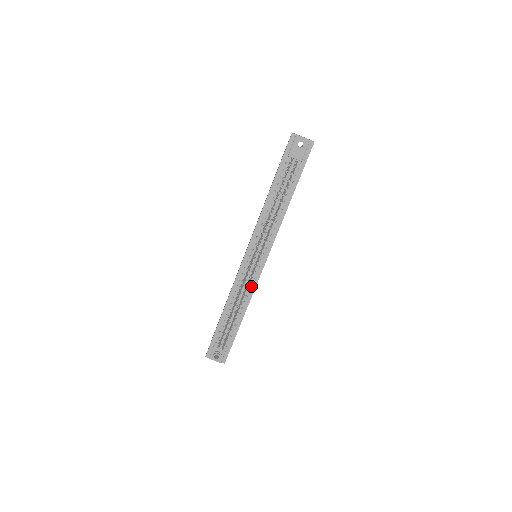
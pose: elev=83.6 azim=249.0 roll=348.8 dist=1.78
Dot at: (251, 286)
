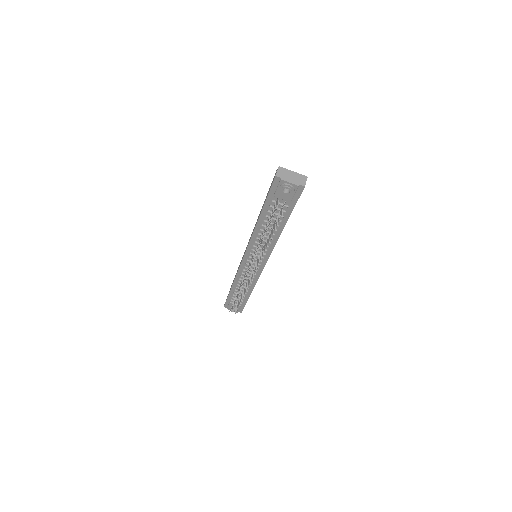
Dot at: (254, 277)
